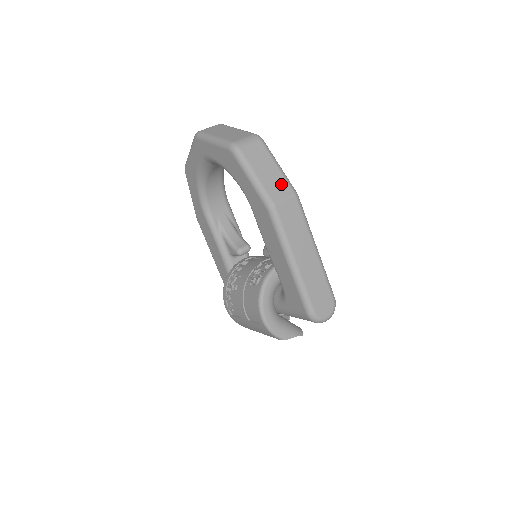
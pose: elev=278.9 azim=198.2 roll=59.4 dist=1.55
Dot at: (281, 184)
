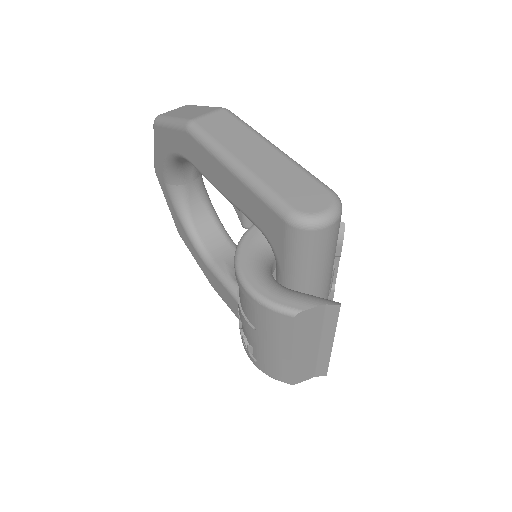
Dot at: (204, 110)
